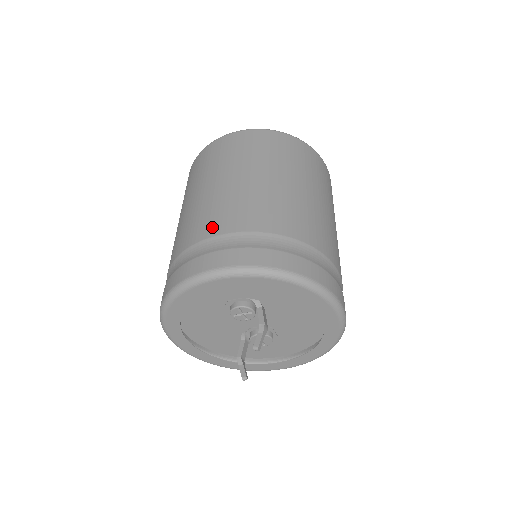
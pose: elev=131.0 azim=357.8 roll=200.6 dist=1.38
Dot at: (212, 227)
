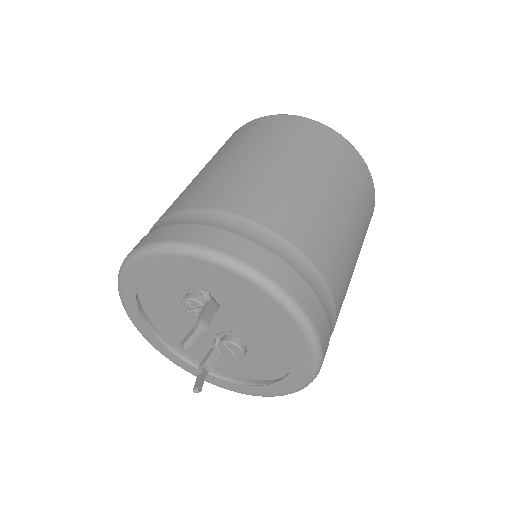
Dot at: (172, 207)
